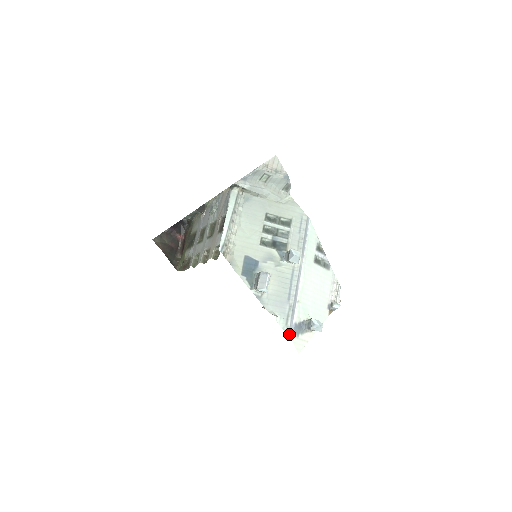
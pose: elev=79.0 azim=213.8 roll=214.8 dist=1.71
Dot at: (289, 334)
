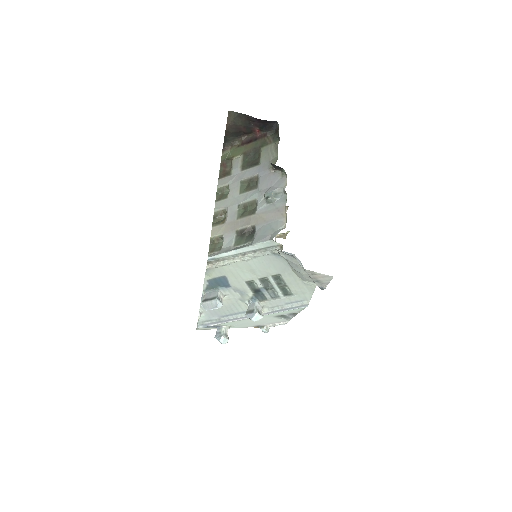
Dot at: (199, 326)
